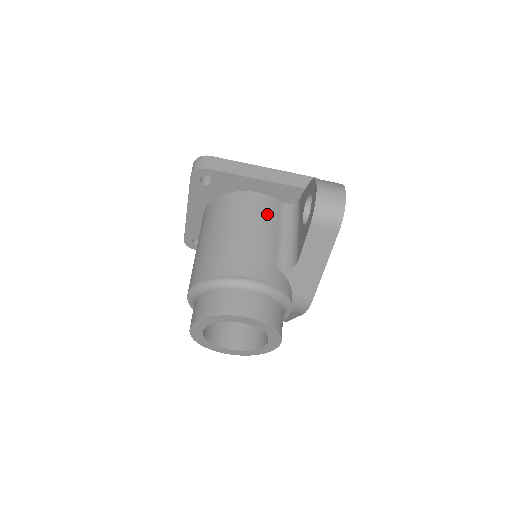
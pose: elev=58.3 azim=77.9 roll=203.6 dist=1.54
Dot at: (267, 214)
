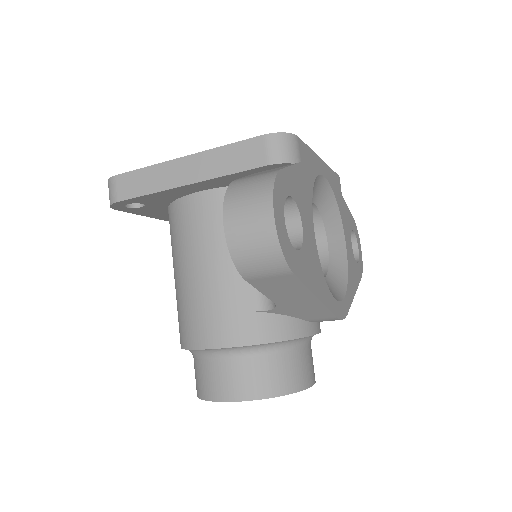
Dot at: (222, 226)
